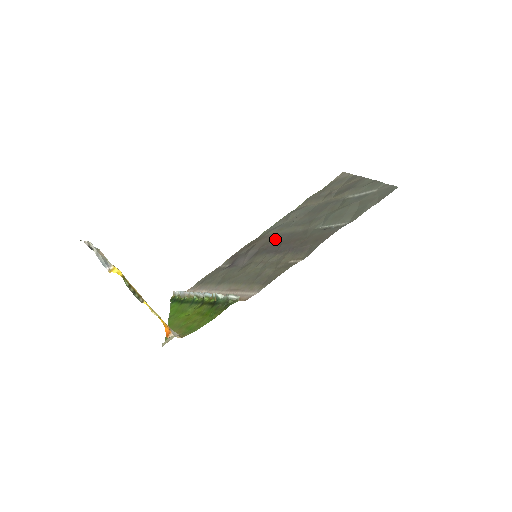
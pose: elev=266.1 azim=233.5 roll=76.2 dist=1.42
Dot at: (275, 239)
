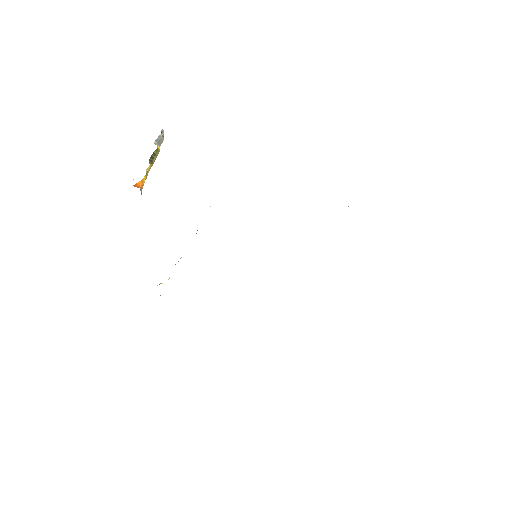
Dot at: occluded
